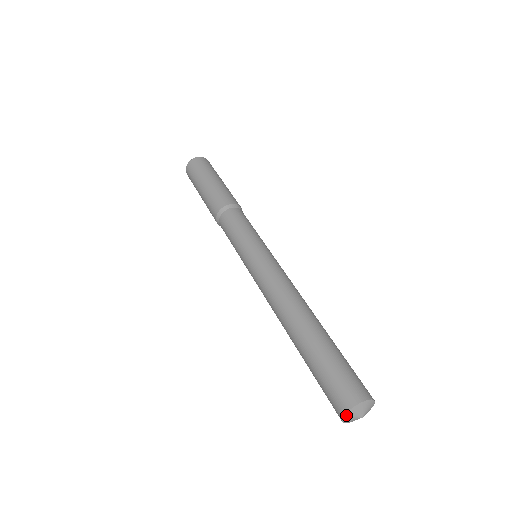
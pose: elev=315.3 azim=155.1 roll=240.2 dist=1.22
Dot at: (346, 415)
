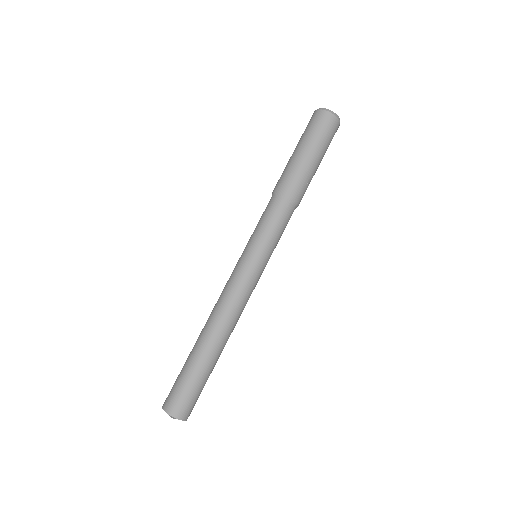
Dot at: occluded
